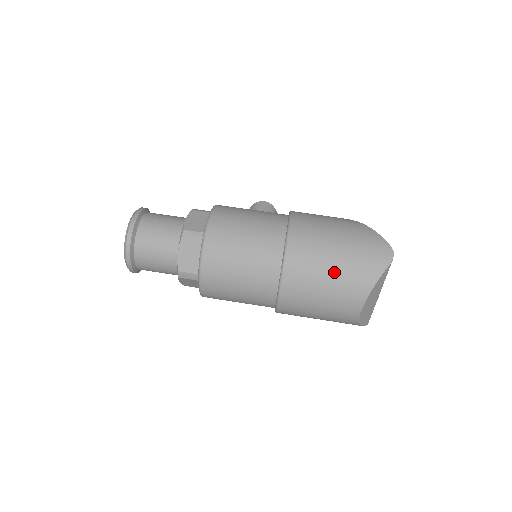
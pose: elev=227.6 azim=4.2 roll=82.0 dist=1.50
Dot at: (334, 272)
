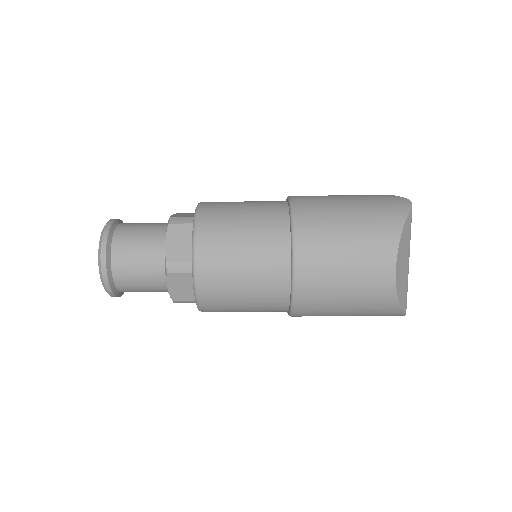
Dot at: (352, 223)
